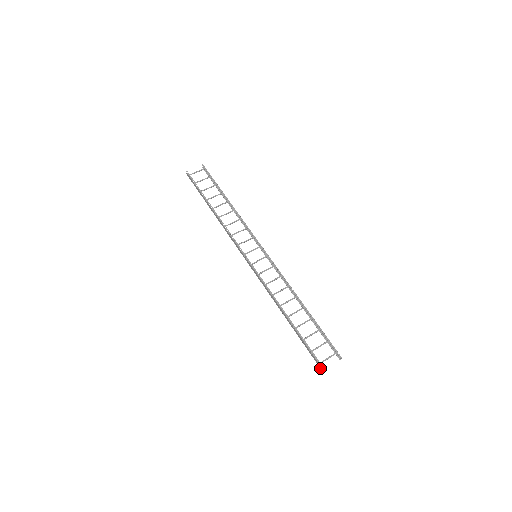
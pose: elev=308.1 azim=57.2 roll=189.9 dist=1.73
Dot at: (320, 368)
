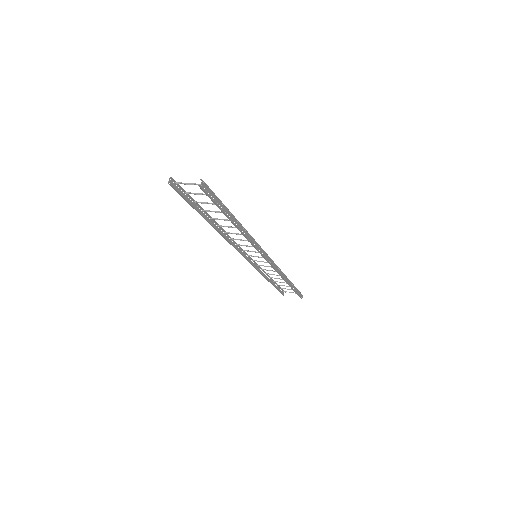
Dot at: (171, 186)
